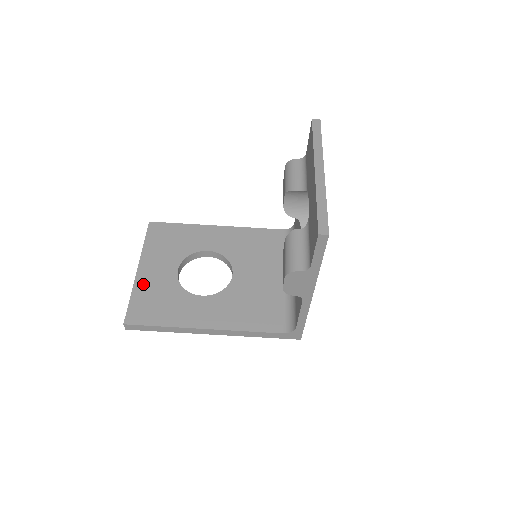
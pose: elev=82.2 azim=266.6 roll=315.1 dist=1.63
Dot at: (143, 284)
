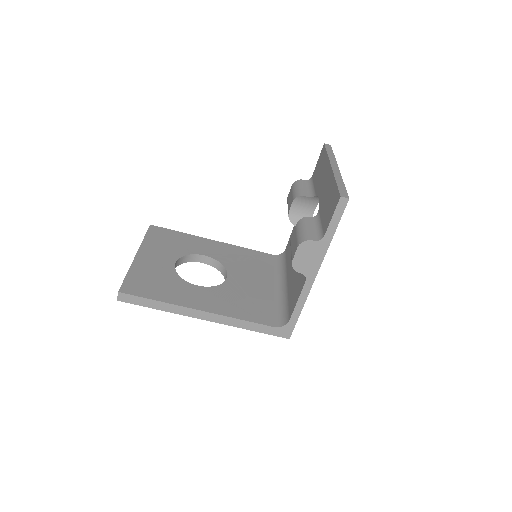
Dot at: (141, 266)
